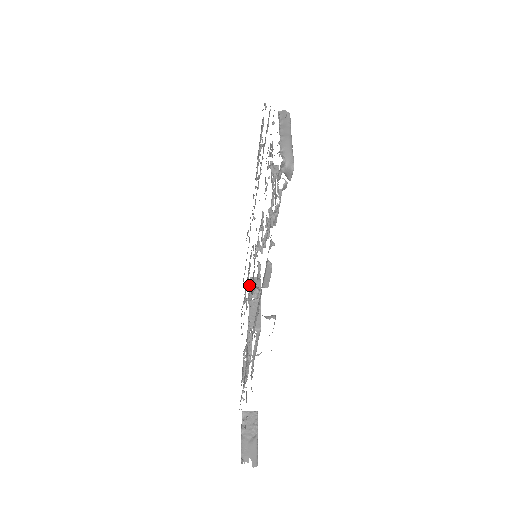
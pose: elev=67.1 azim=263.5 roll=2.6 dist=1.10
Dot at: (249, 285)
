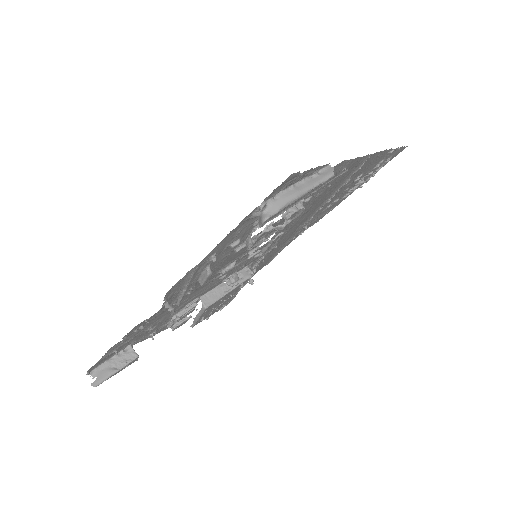
Dot at: (239, 271)
